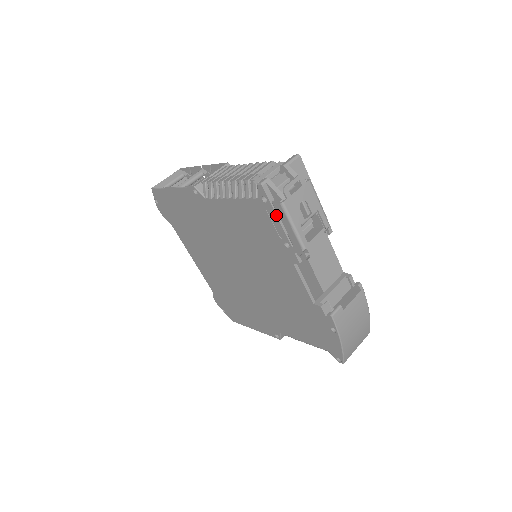
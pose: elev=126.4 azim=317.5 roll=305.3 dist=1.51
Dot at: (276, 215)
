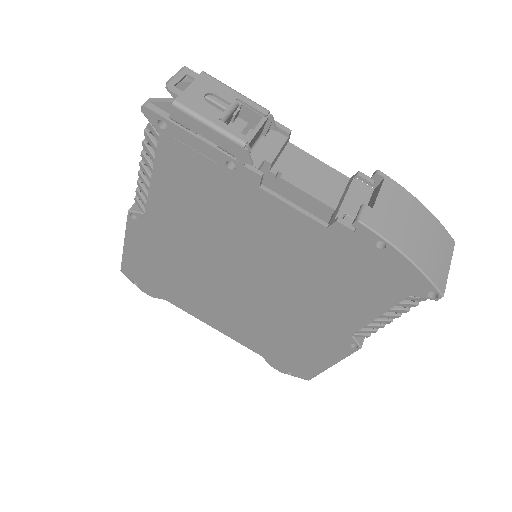
Dot at: (186, 131)
